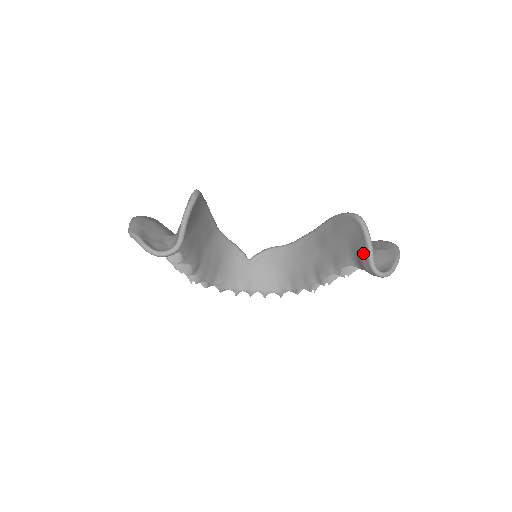
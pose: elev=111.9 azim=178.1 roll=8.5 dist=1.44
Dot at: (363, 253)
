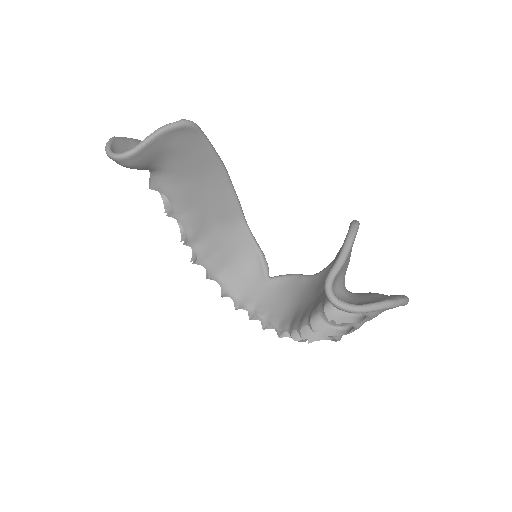
Dot at: occluded
